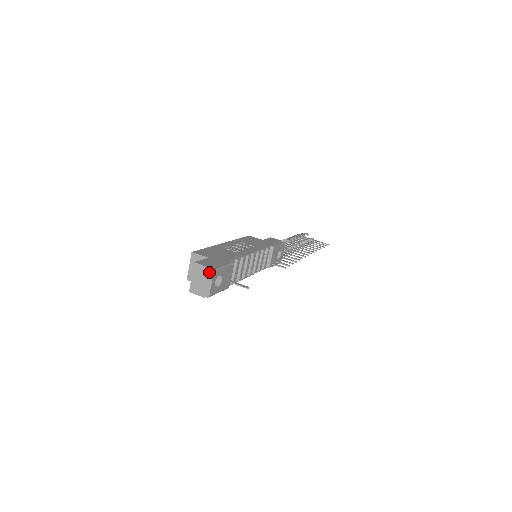
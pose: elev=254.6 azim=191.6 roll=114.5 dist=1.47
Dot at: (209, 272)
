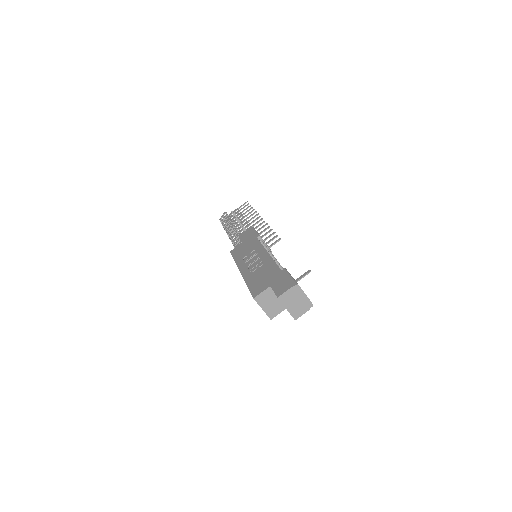
Dot at: (295, 290)
